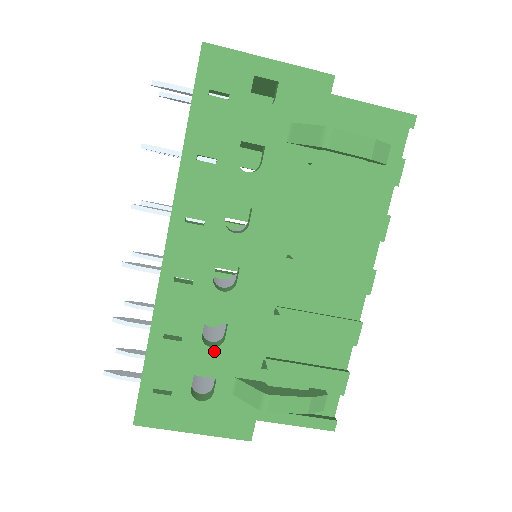
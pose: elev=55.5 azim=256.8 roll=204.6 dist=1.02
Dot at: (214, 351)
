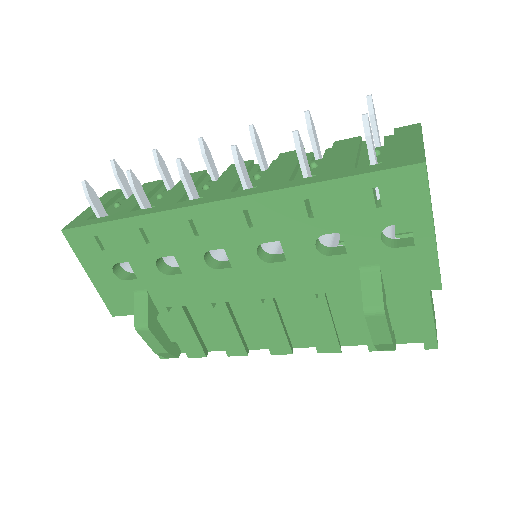
Dot at: (156, 270)
